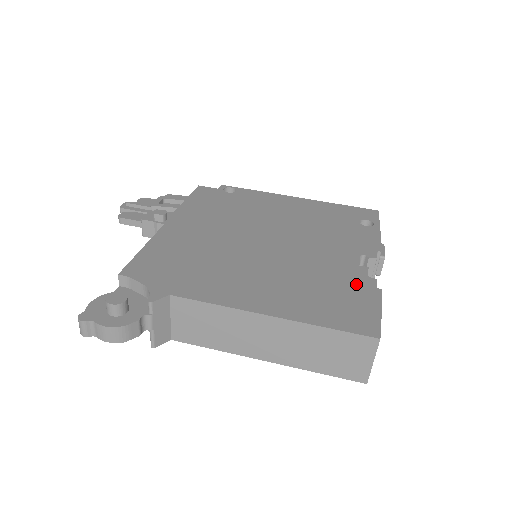
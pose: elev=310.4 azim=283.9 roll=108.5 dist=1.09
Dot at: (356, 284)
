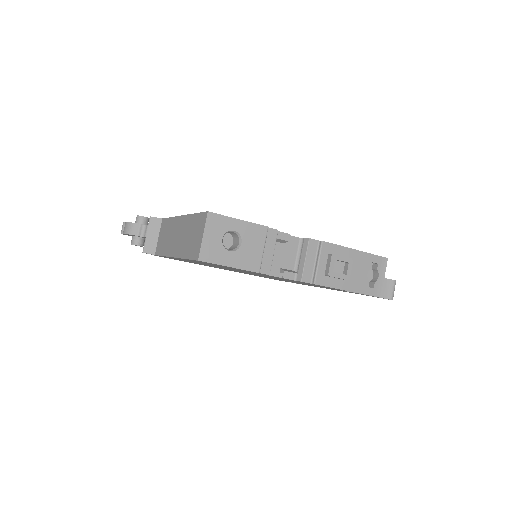
Dot at: occluded
